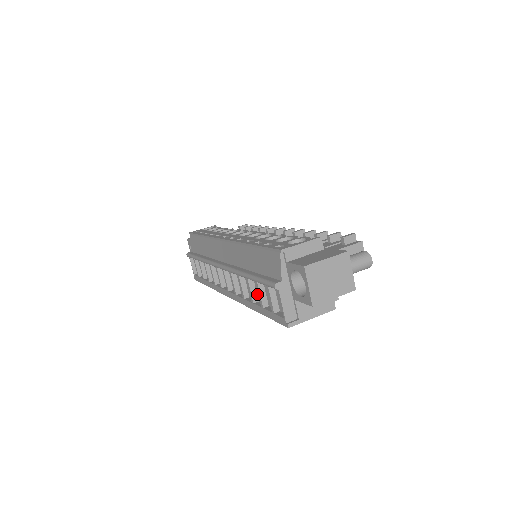
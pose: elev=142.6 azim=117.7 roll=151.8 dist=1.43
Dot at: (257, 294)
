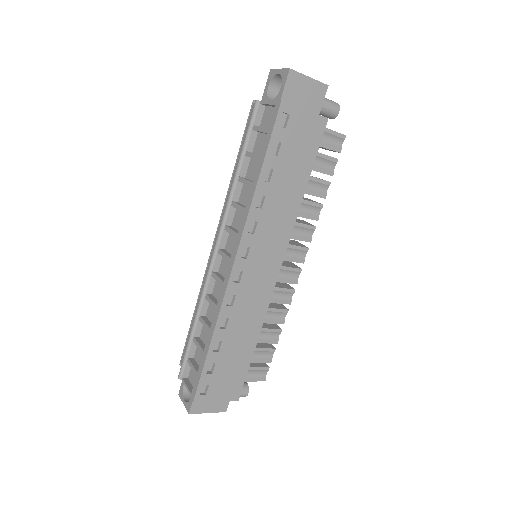
Dot at: occluded
